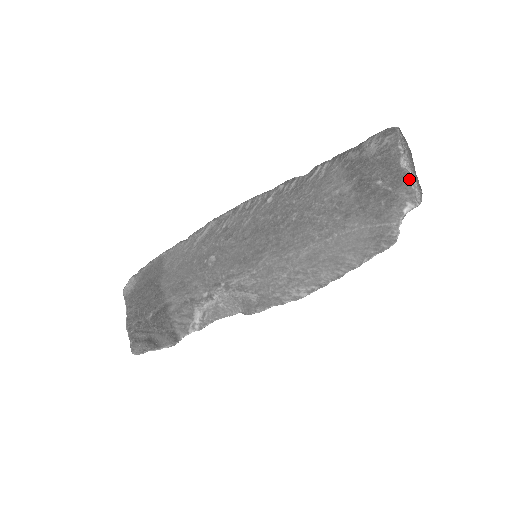
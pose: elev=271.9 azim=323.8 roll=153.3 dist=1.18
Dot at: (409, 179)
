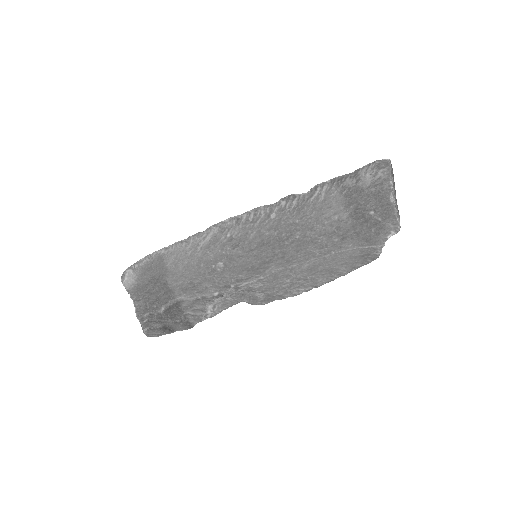
Dot at: (395, 213)
